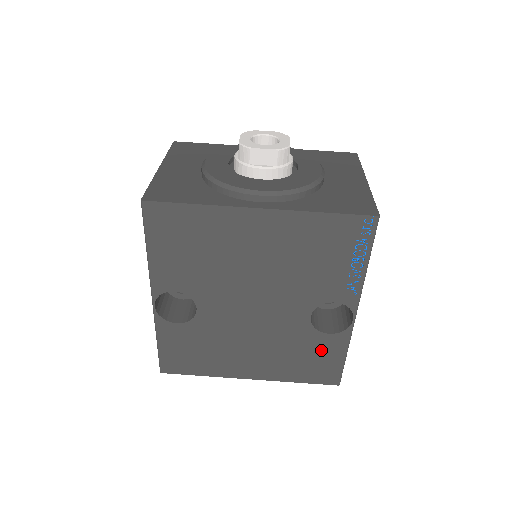
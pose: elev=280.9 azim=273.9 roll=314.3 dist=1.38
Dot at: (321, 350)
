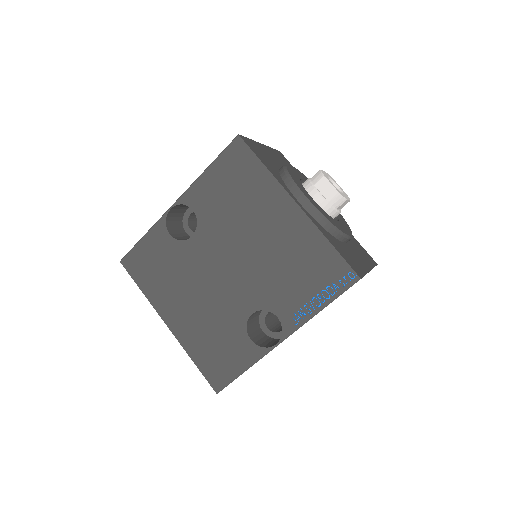
Dot at: (234, 349)
